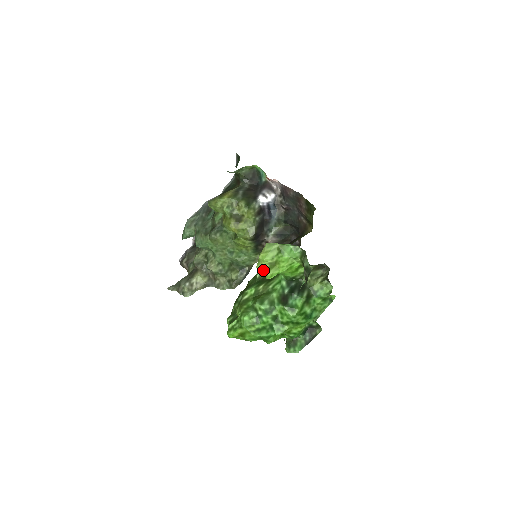
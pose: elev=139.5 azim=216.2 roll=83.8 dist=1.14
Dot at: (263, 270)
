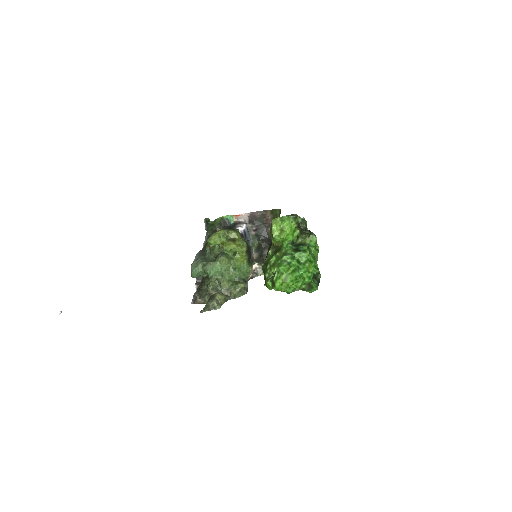
Dot at: (278, 236)
